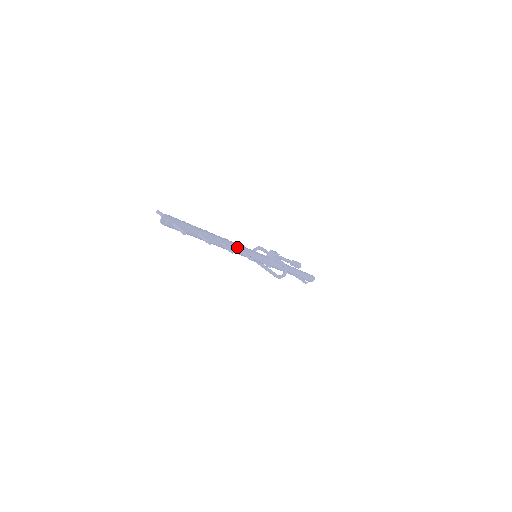
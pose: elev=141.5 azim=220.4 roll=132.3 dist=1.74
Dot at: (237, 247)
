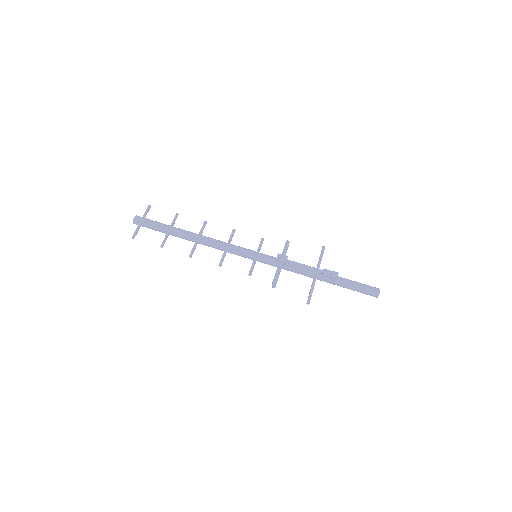
Dot at: (219, 247)
